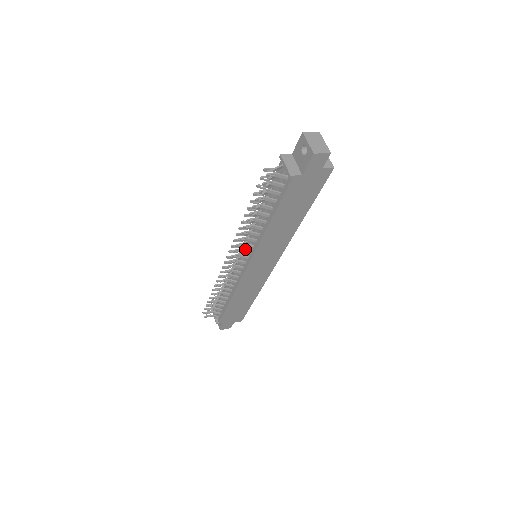
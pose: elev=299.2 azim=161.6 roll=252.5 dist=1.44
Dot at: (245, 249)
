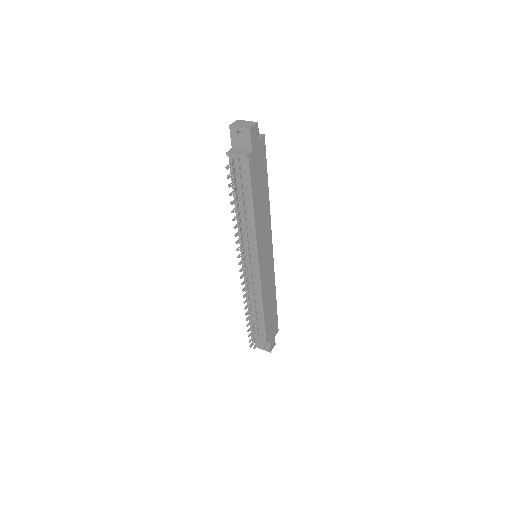
Dot at: (248, 251)
